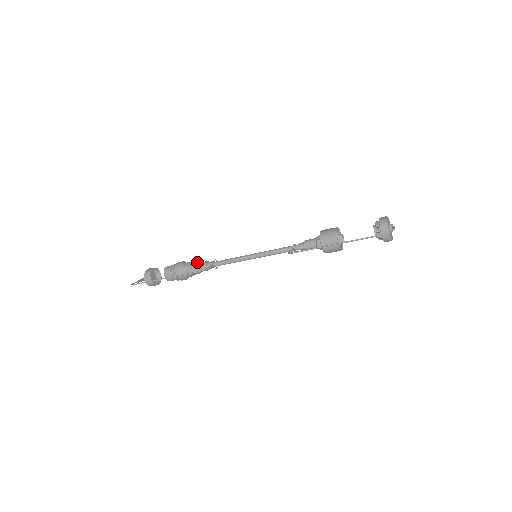
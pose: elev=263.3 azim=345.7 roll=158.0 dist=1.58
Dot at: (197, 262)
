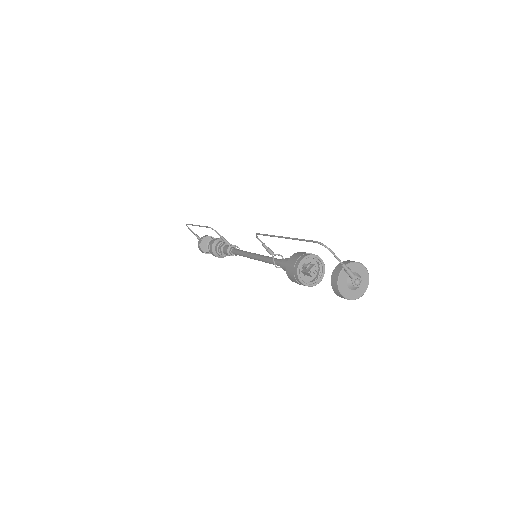
Dot at: occluded
